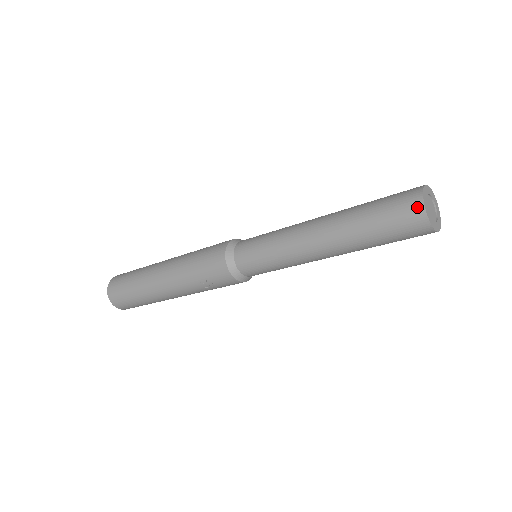
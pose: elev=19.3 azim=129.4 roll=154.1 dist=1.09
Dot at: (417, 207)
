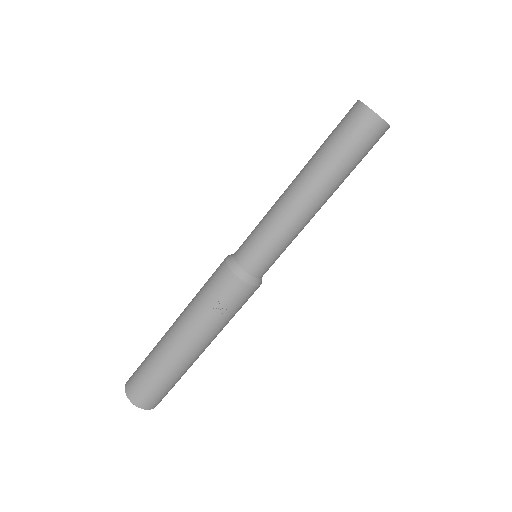
Dot at: (360, 109)
